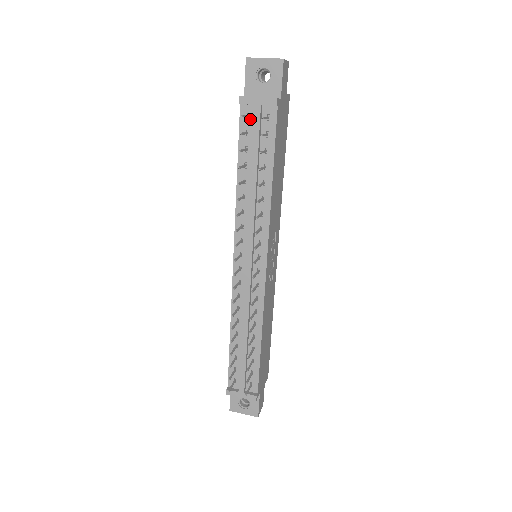
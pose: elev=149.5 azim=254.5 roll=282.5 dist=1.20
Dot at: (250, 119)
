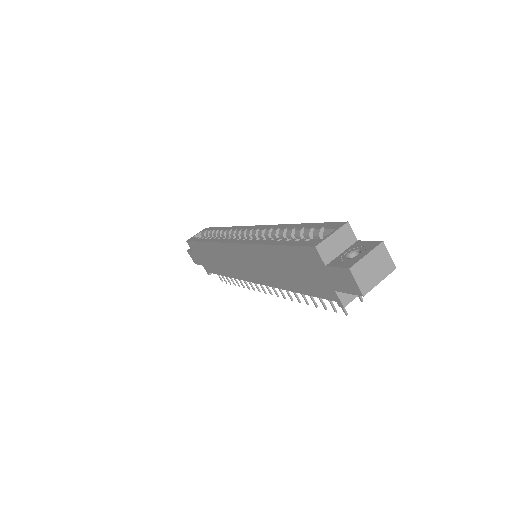
Dot at: occluded
